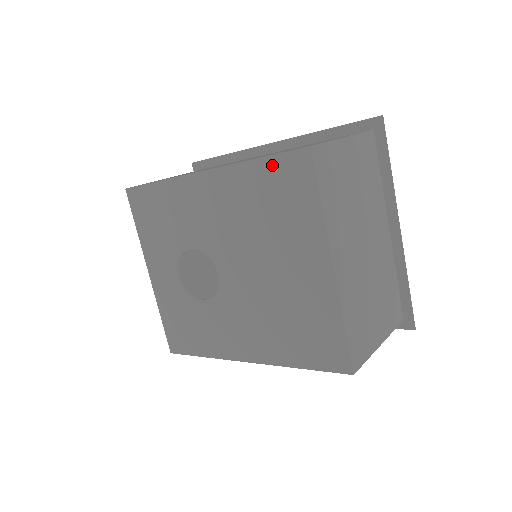
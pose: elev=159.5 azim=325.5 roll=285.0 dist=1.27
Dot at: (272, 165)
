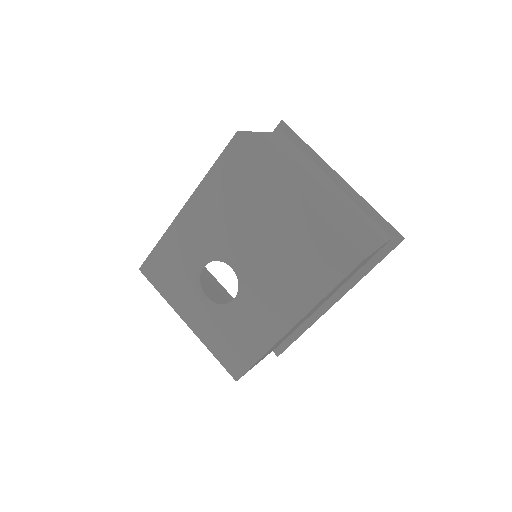
Dot at: (222, 163)
